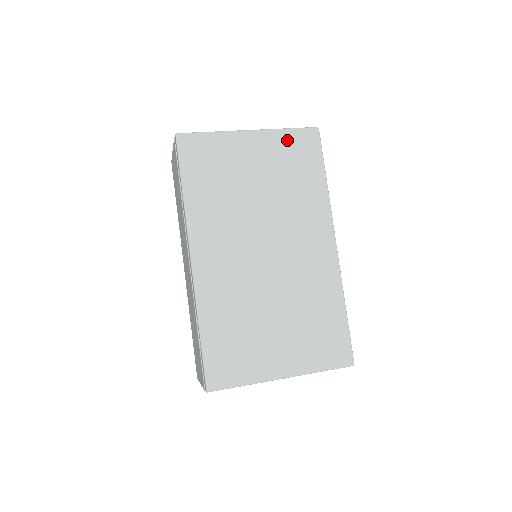
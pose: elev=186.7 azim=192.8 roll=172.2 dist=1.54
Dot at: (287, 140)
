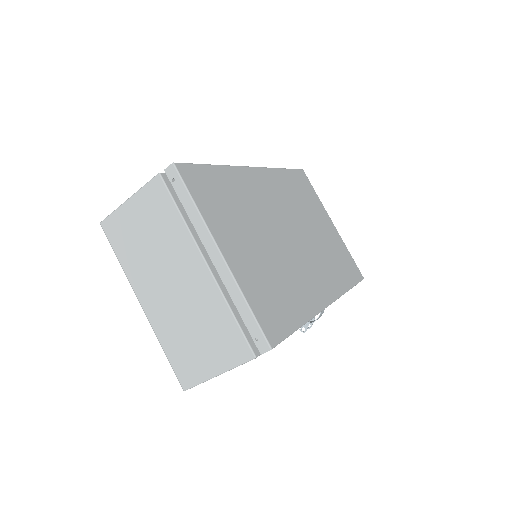
Dot at: (346, 252)
